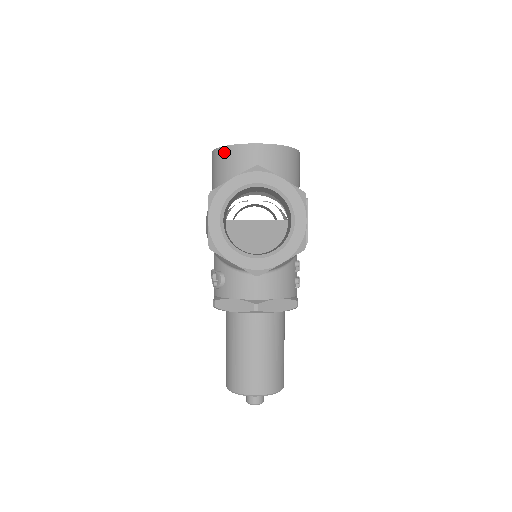
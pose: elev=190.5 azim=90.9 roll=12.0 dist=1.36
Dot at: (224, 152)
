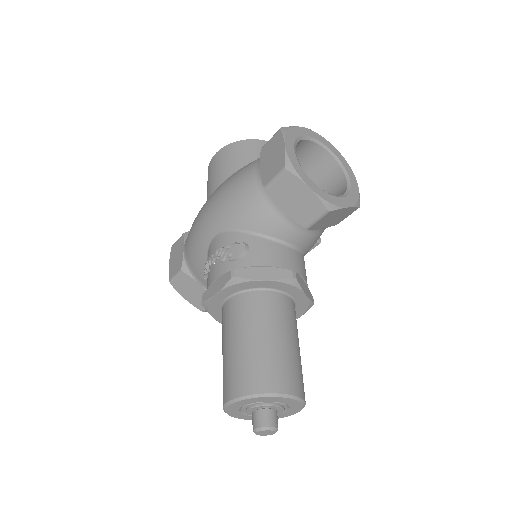
Dot at: (245, 143)
